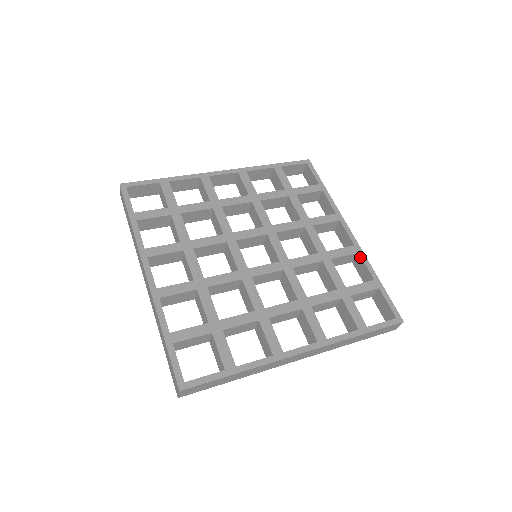
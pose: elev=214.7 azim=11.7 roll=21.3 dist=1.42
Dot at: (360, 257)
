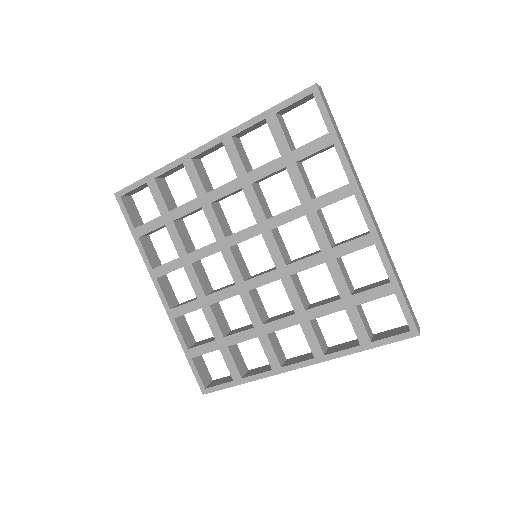
Dot at: (377, 249)
